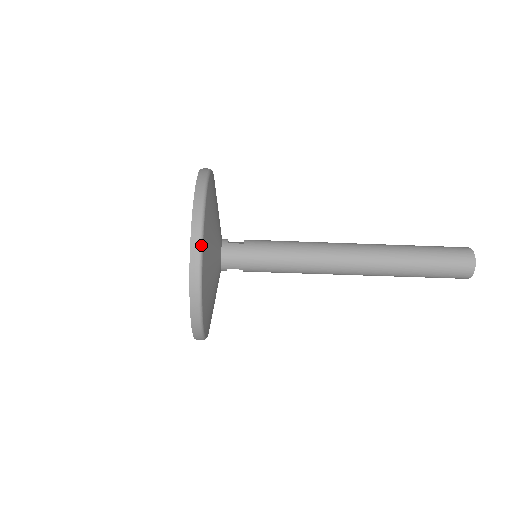
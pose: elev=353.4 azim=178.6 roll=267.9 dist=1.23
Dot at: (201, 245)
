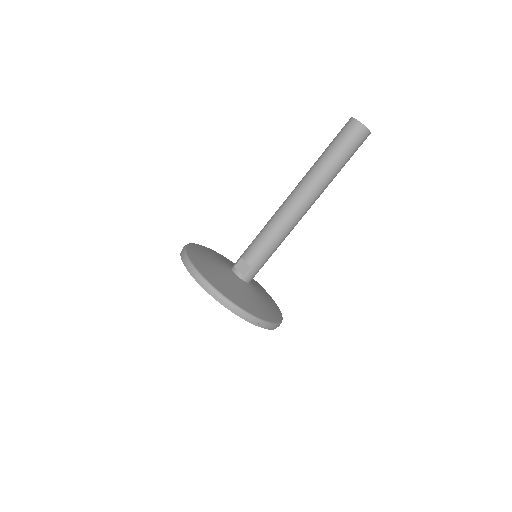
Dot at: (271, 324)
